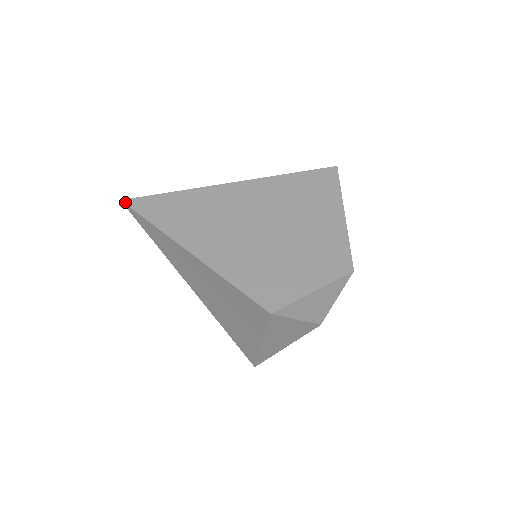
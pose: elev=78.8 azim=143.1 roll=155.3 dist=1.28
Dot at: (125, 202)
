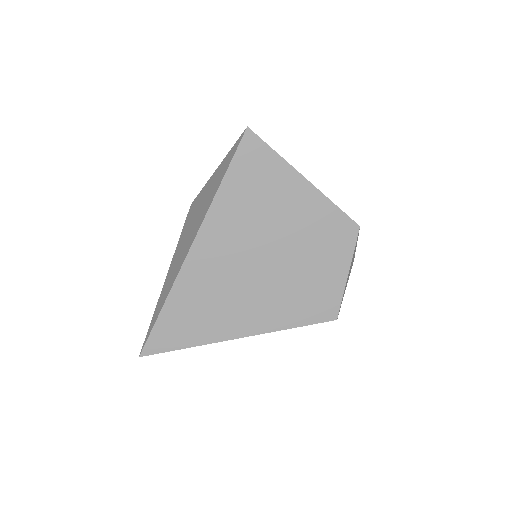
Dot at: (144, 355)
